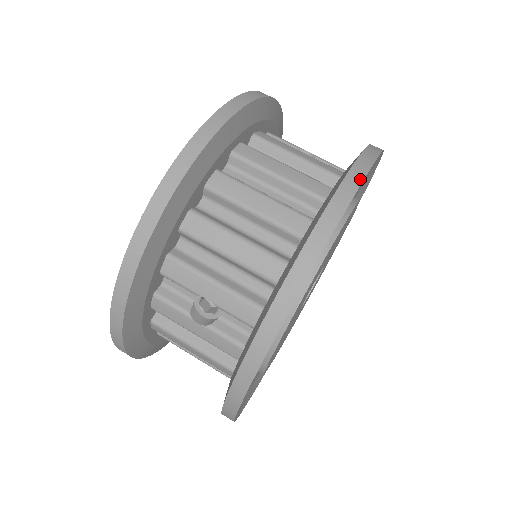
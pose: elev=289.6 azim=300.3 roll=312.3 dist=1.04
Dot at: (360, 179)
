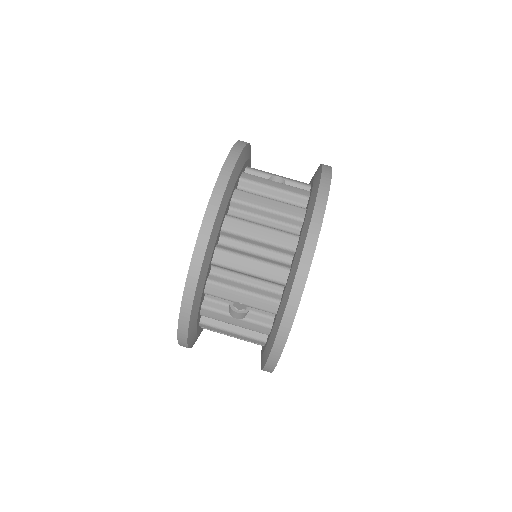
Dot at: (324, 206)
